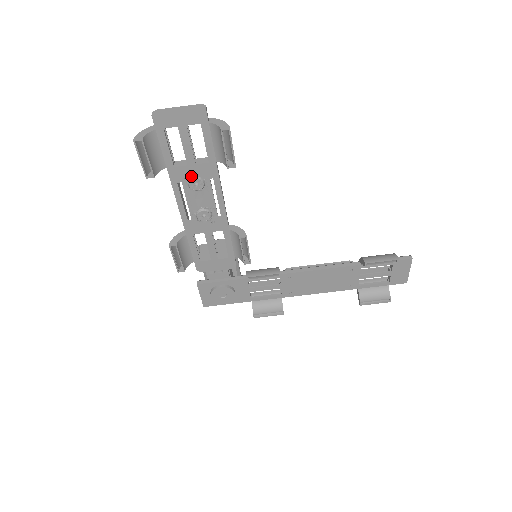
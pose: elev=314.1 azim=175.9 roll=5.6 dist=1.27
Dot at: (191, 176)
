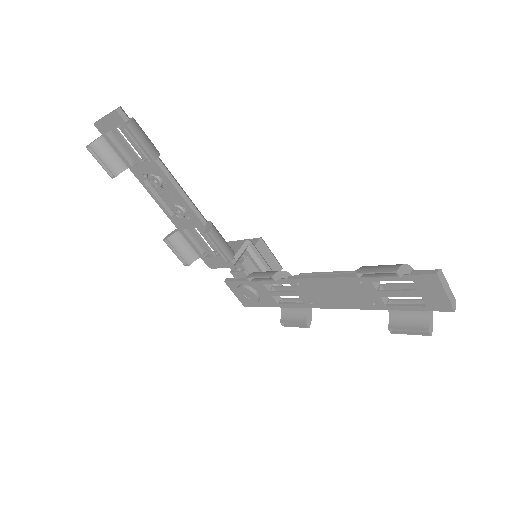
Dot at: (147, 174)
